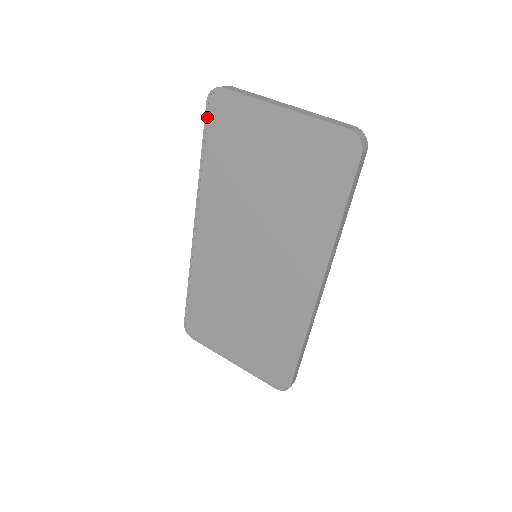
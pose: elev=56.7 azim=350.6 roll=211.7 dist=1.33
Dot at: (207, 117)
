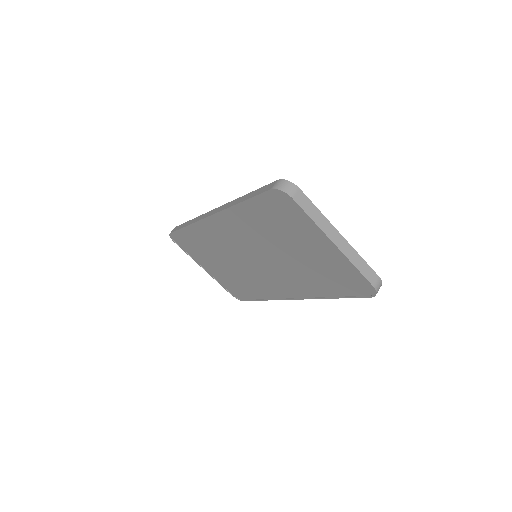
Dot at: (264, 194)
